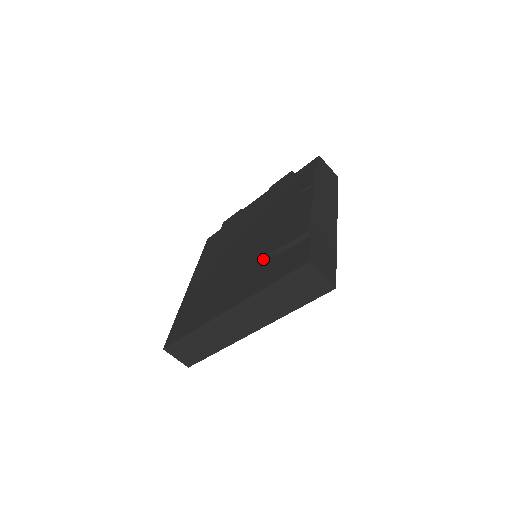
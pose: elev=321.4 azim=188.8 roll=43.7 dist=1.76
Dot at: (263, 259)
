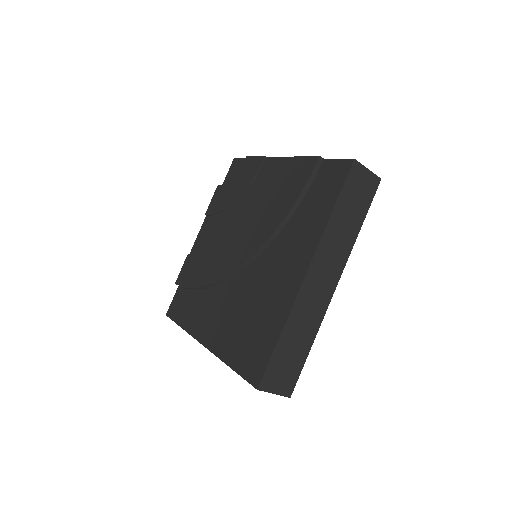
Dot at: (288, 221)
